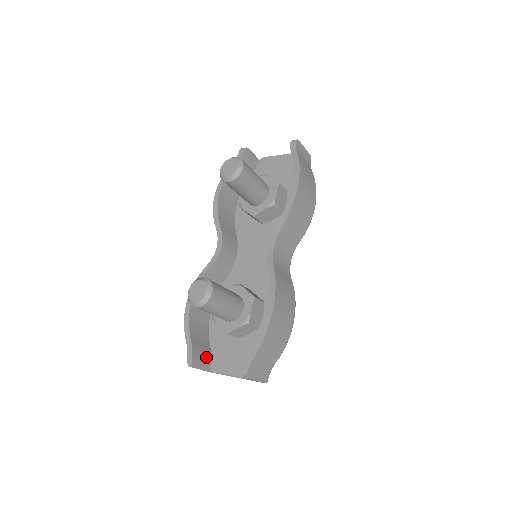
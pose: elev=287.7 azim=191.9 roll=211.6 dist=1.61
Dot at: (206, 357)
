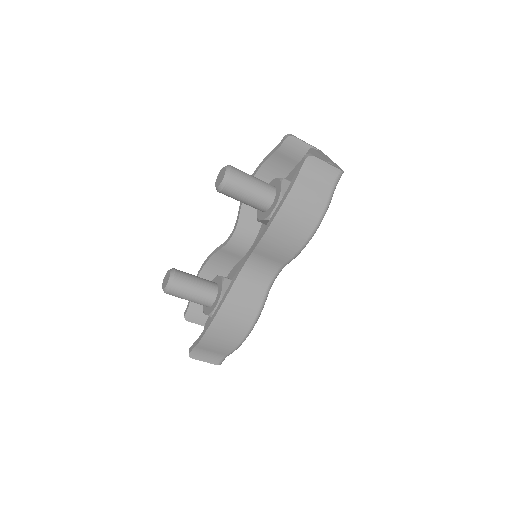
Dot at: (204, 316)
